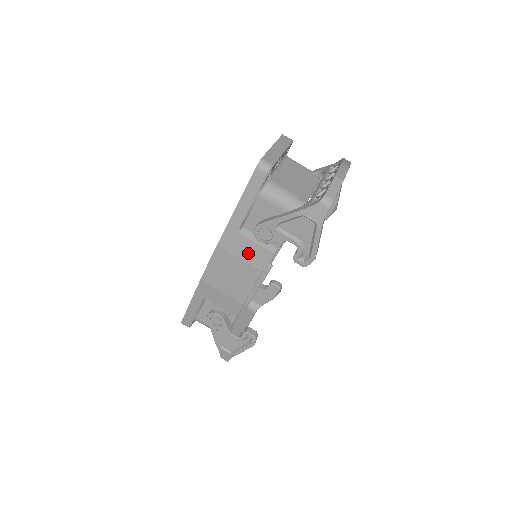
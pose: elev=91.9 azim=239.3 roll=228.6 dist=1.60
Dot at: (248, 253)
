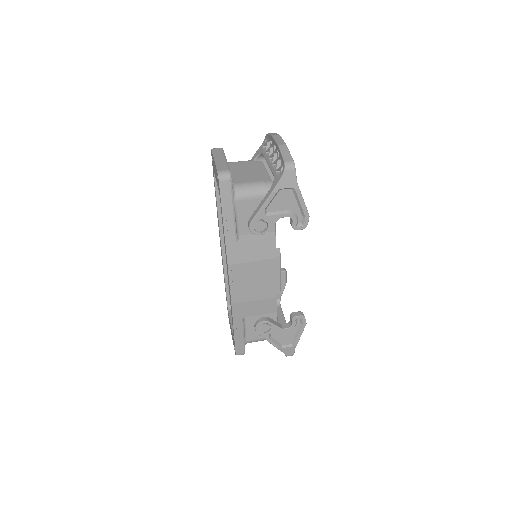
Dot at: (256, 252)
